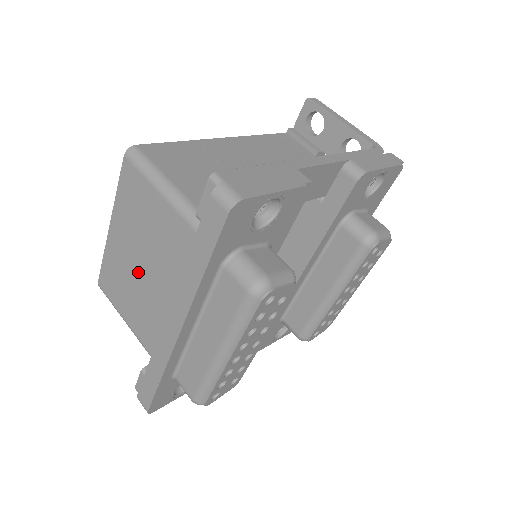
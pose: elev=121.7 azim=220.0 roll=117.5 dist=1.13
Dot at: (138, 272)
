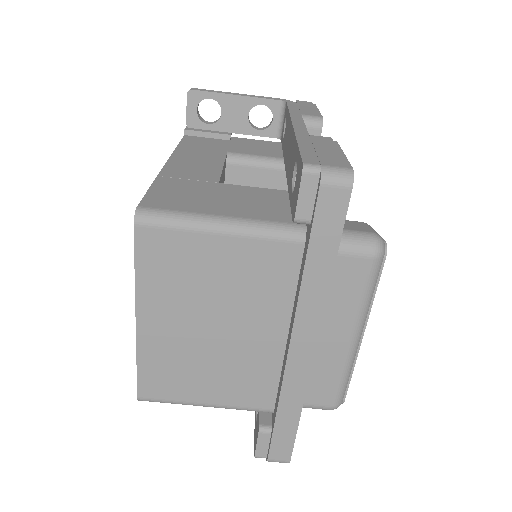
Dot at: (208, 339)
